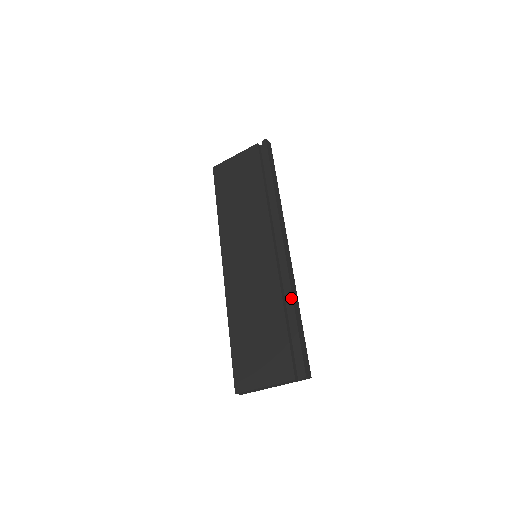
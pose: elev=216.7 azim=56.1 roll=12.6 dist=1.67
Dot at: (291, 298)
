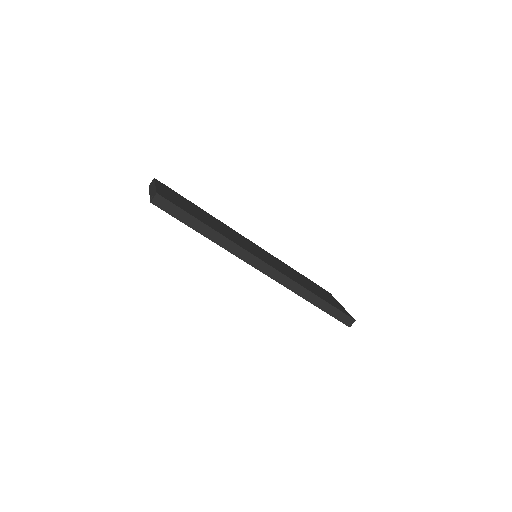
Dot at: occluded
